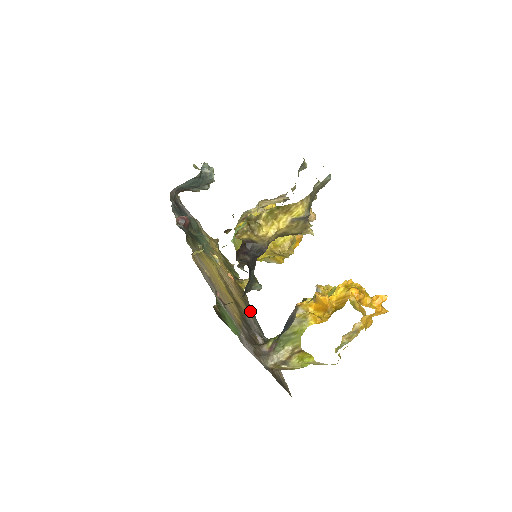
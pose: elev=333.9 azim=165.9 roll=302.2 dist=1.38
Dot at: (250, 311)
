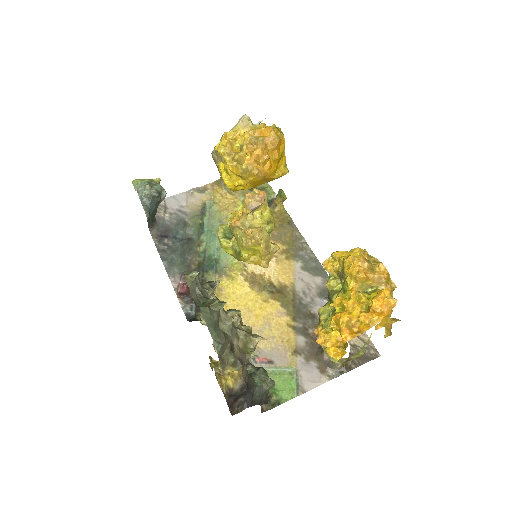
Dot at: (301, 254)
